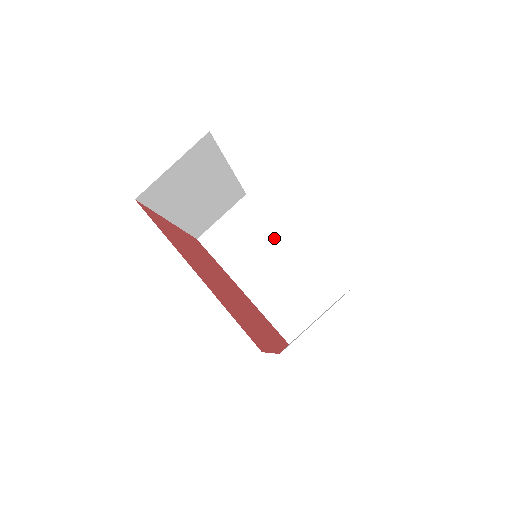
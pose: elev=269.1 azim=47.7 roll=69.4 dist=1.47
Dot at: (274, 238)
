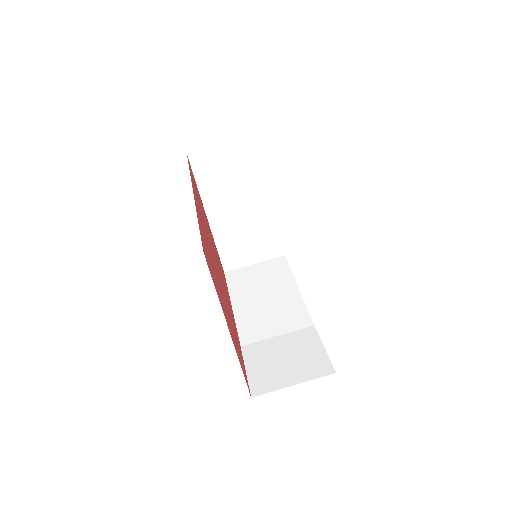
Dot at: (261, 188)
